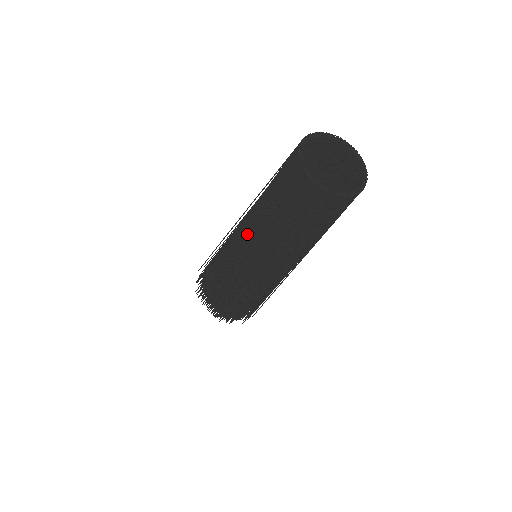
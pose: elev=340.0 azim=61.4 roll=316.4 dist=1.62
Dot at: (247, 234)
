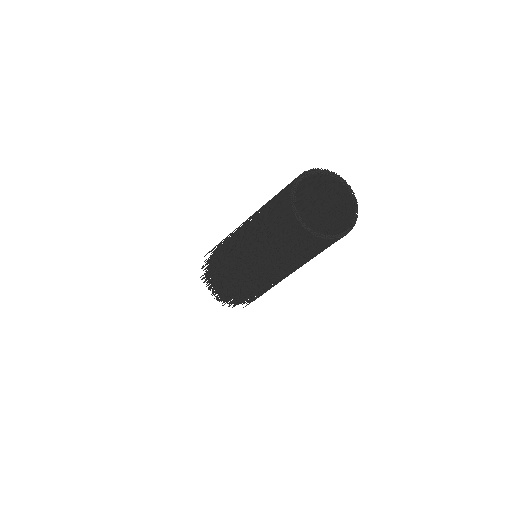
Dot at: (245, 246)
